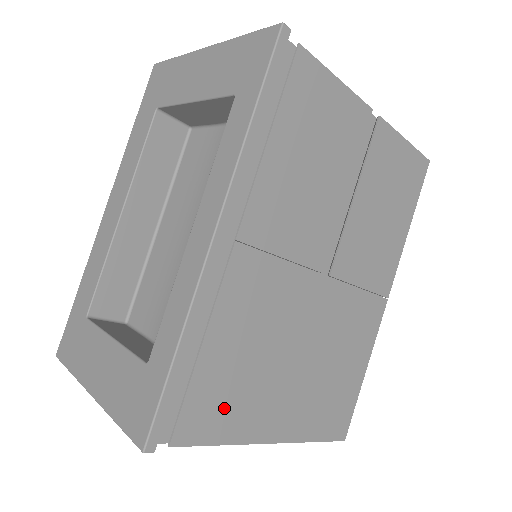
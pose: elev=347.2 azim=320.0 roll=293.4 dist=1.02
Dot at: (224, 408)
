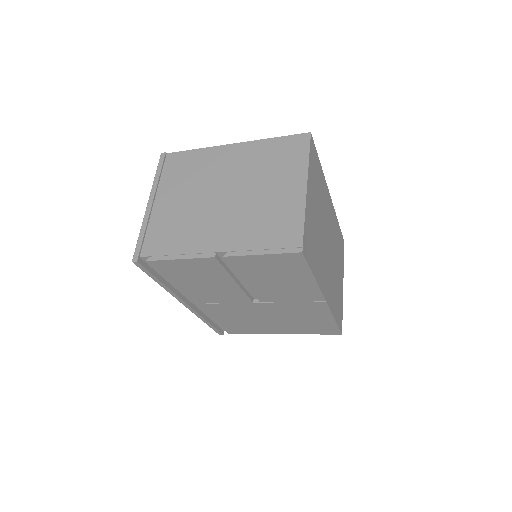
Dot at: (243, 329)
